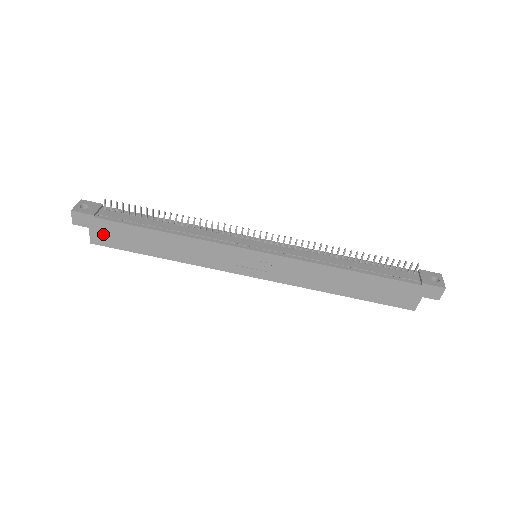
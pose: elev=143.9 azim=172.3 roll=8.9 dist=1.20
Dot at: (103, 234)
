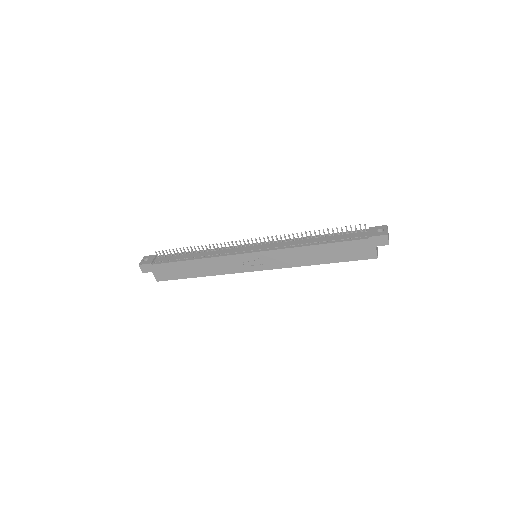
Dot at: (161, 273)
